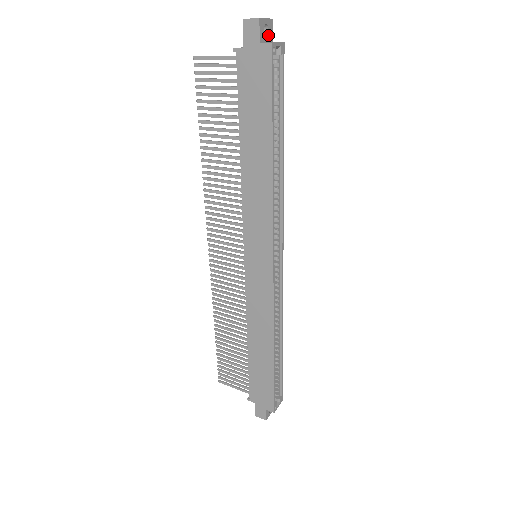
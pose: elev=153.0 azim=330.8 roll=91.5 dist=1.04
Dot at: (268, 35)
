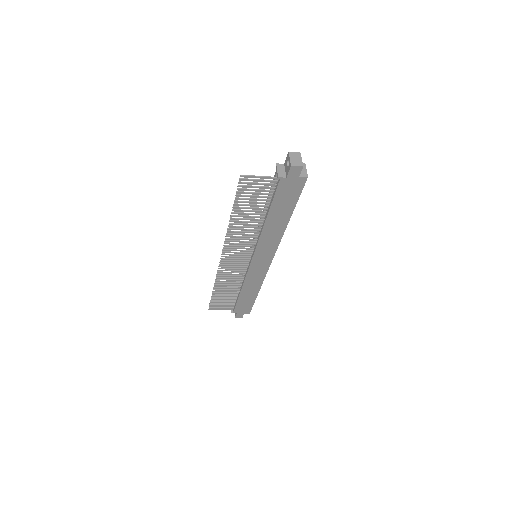
Dot at: occluded
